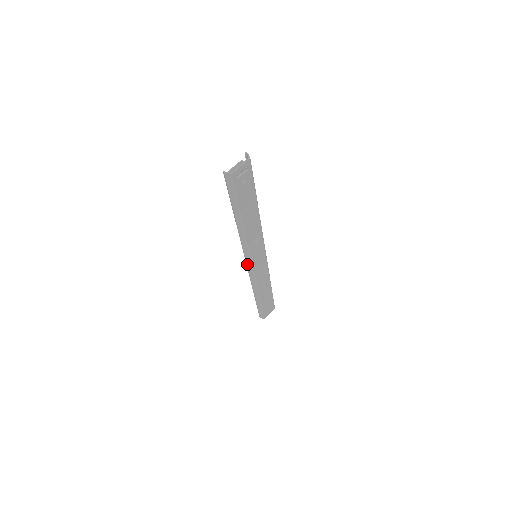
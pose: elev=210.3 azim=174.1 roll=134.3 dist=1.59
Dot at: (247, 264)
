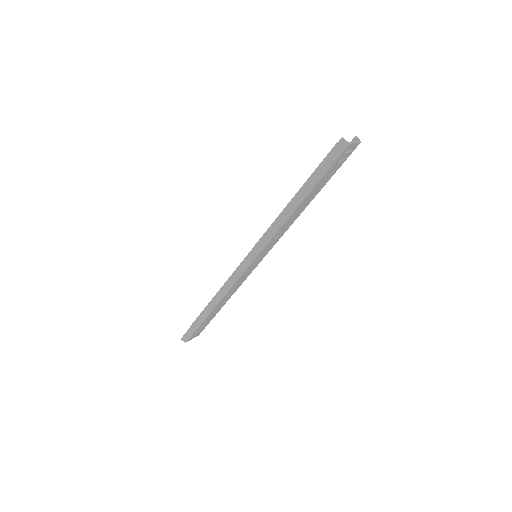
Dot at: (247, 259)
